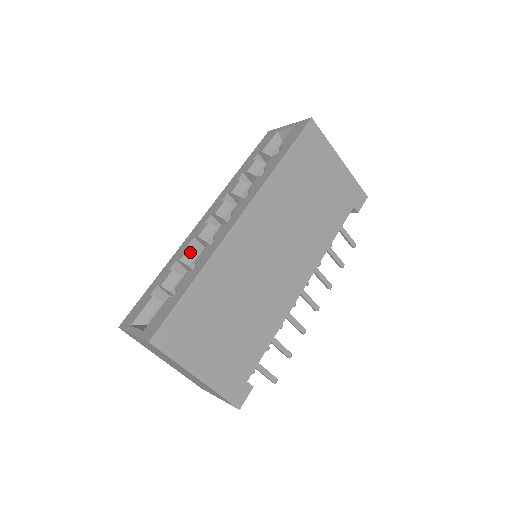
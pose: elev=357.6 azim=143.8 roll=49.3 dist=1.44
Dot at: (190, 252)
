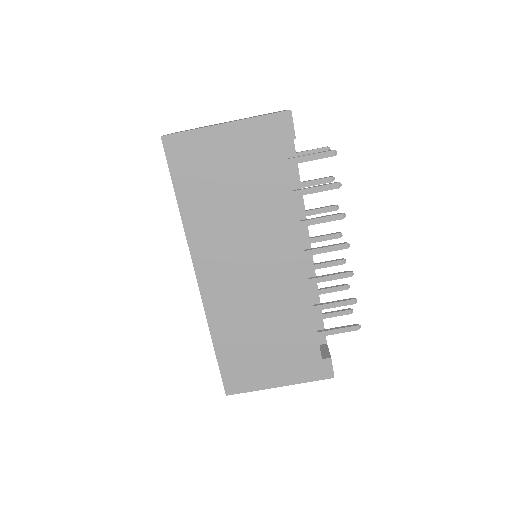
Dot at: occluded
